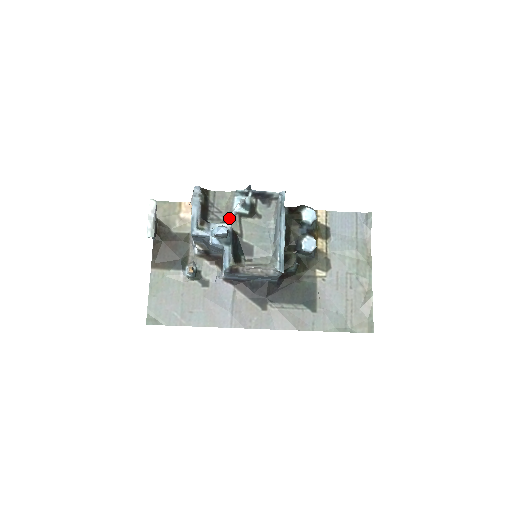
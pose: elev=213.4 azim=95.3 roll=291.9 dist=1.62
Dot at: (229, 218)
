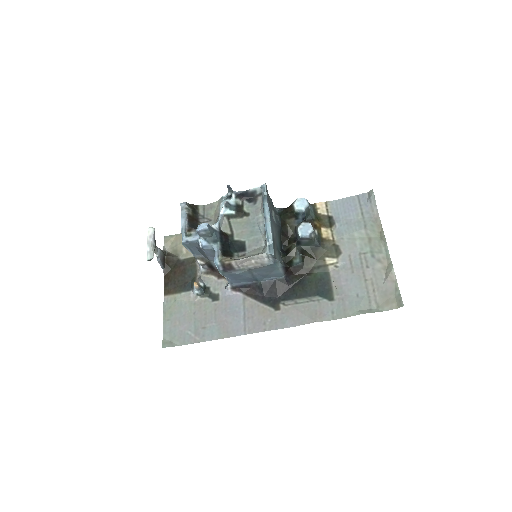
Dot at: occluded
